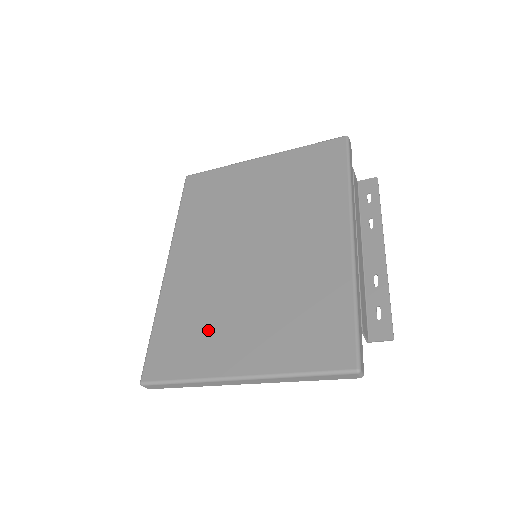
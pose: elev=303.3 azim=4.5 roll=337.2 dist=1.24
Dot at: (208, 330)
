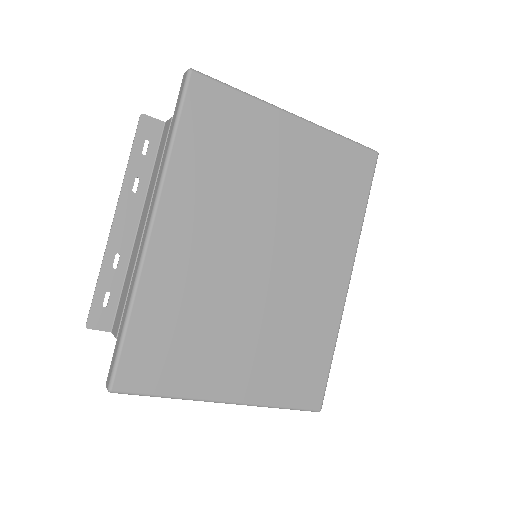
Dot at: (202, 344)
